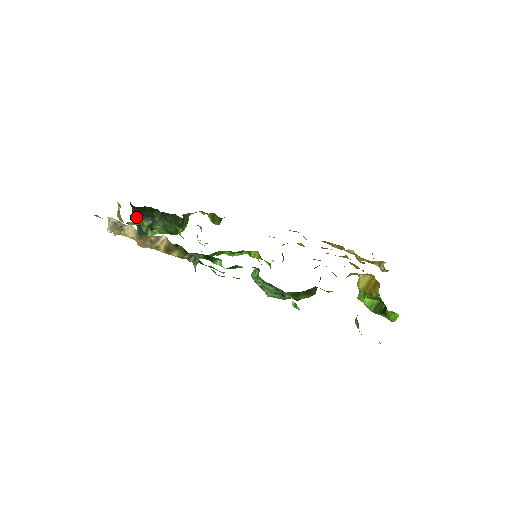
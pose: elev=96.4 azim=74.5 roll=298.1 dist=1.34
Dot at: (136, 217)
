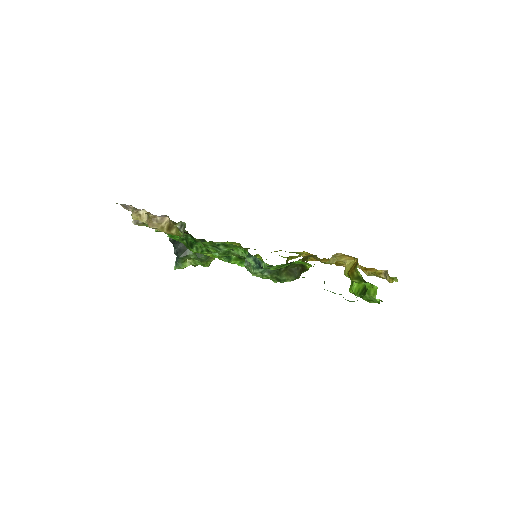
Dot at: (174, 244)
